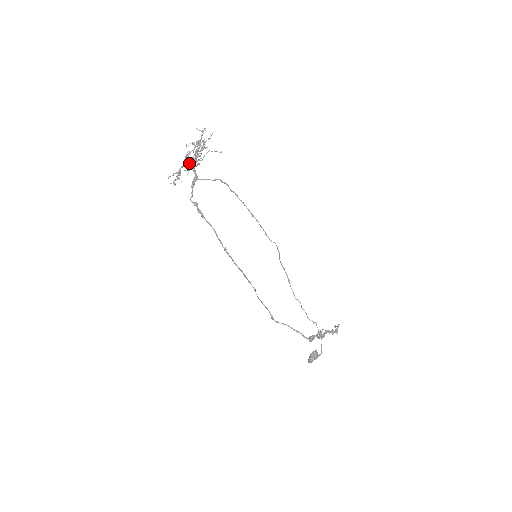
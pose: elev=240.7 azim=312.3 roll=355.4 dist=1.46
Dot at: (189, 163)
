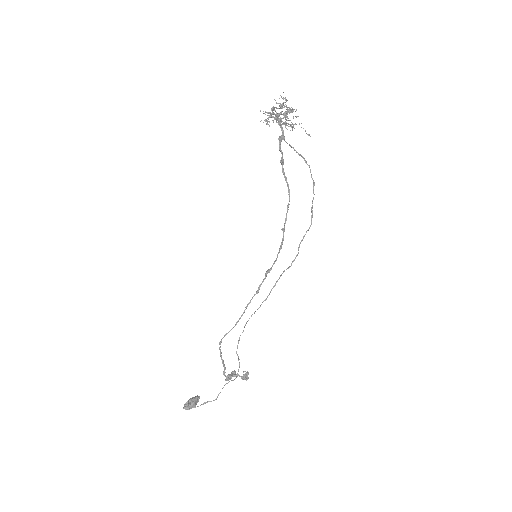
Dot at: occluded
